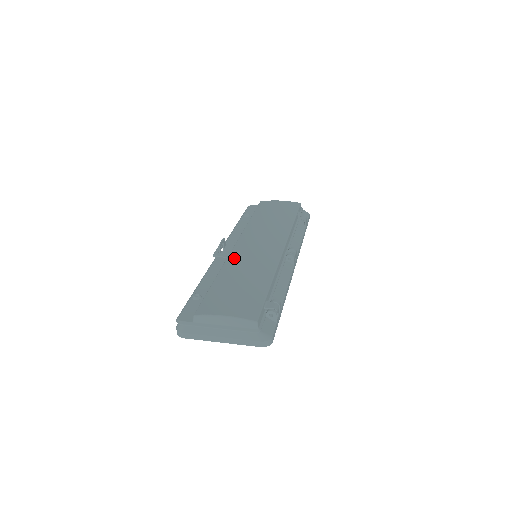
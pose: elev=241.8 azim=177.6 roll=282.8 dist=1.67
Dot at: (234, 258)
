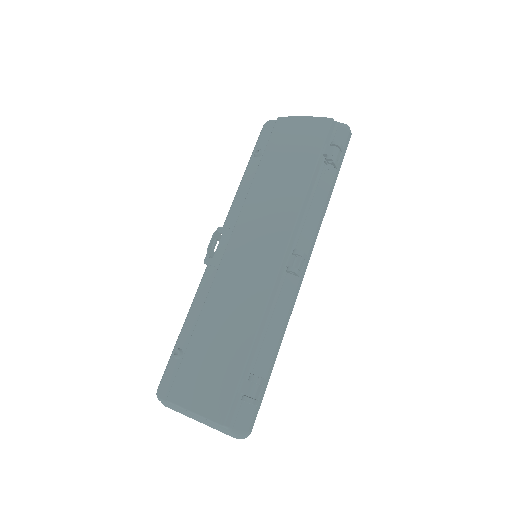
Dot at: (220, 282)
